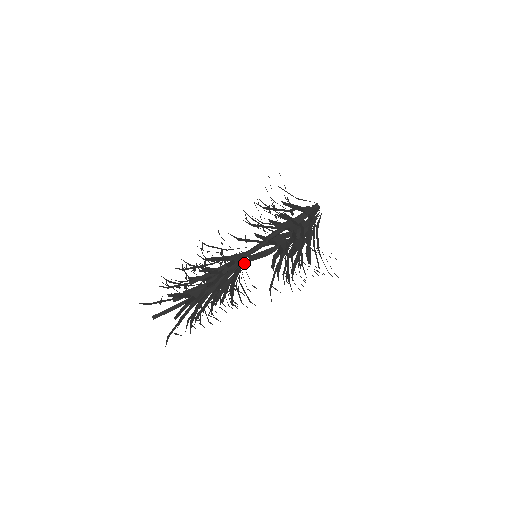
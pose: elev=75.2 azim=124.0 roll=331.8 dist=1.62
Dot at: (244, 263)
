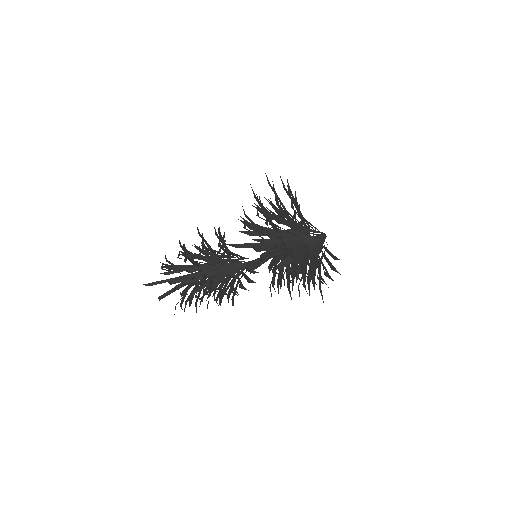
Dot at: (244, 273)
